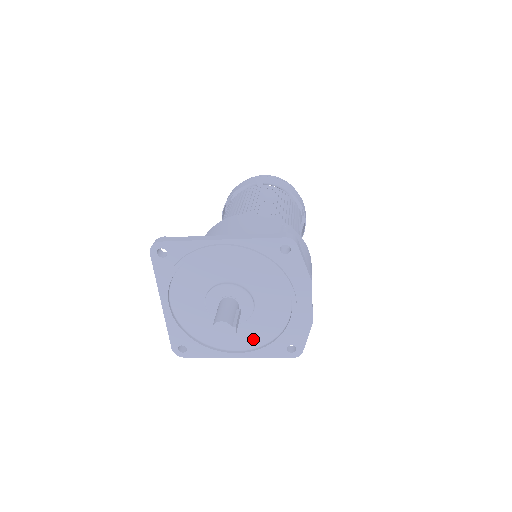
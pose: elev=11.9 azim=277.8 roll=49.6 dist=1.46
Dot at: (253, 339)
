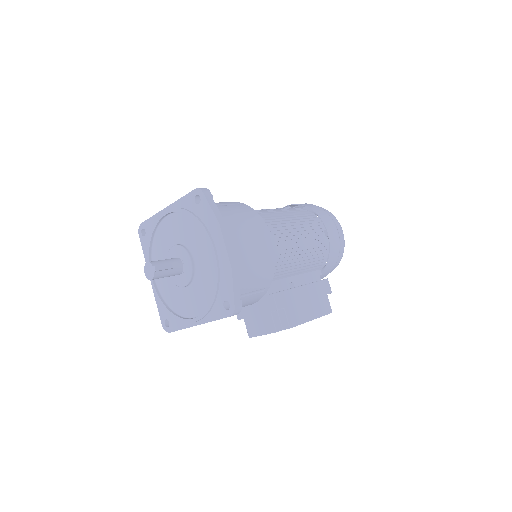
Dot at: (202, 301)
